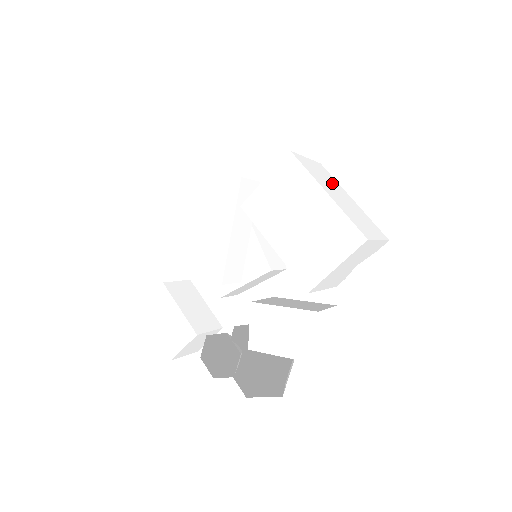
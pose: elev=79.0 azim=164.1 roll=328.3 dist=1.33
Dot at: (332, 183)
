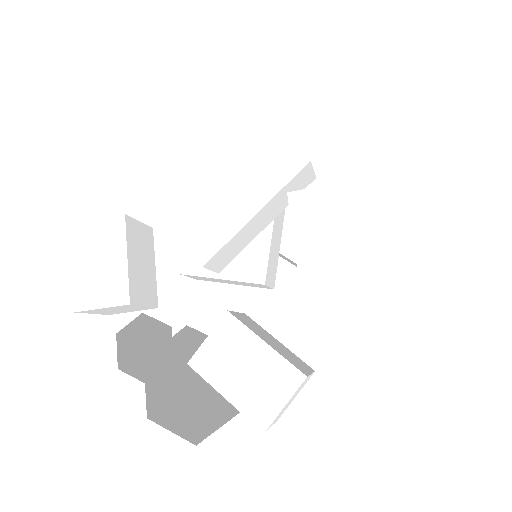
Dot at: occluded
